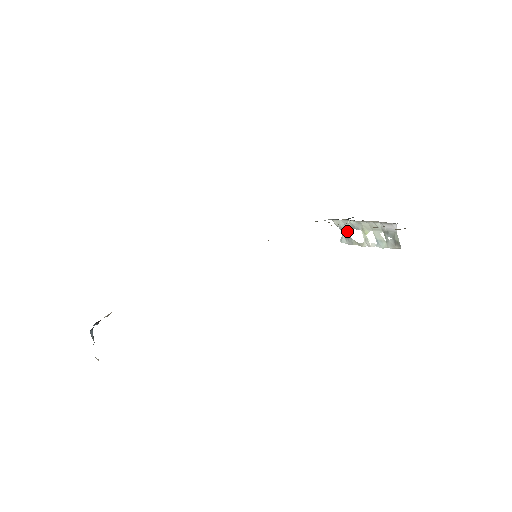
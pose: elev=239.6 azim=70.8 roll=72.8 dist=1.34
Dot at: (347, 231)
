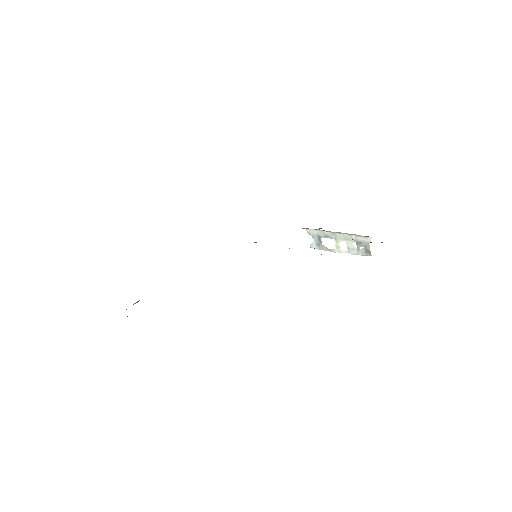
Dot at: (319, 239)
